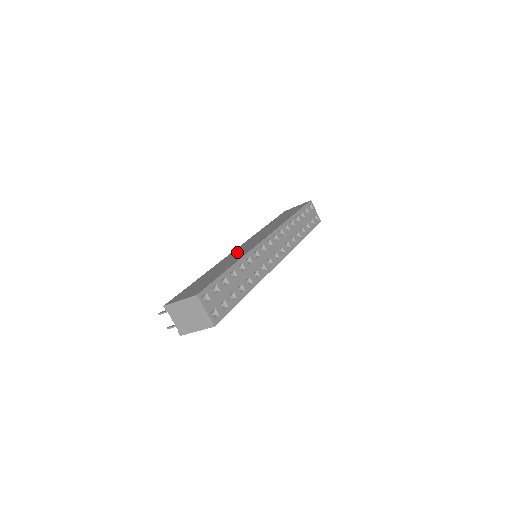
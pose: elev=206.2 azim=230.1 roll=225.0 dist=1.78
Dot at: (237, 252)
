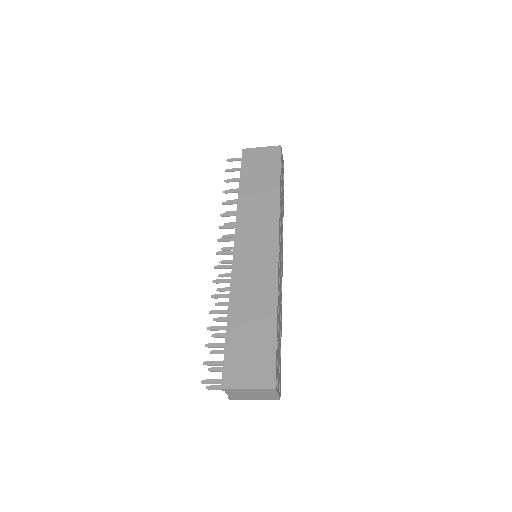
Dot at: (249, 268)
